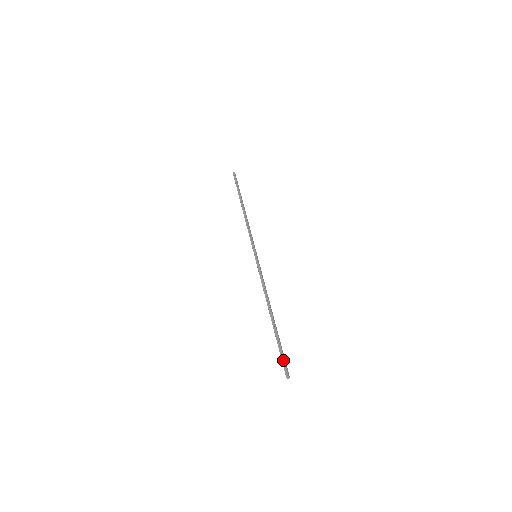
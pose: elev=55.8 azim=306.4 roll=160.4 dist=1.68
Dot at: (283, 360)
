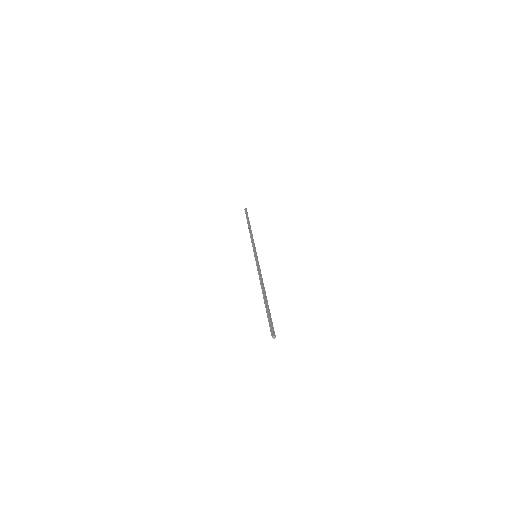
Dot at: (270, 324)
